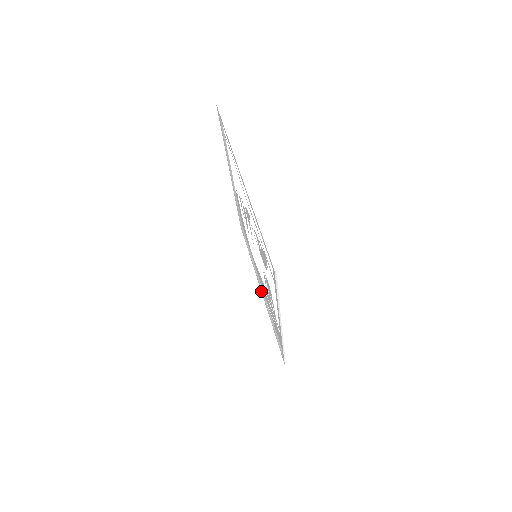
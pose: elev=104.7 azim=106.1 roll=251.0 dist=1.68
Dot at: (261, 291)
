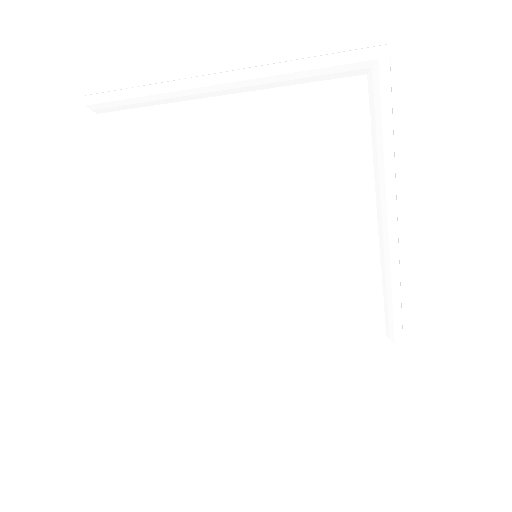
Dot at: (277, 337)
